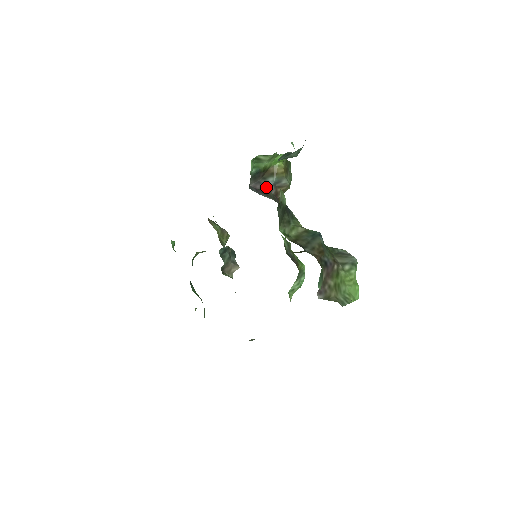
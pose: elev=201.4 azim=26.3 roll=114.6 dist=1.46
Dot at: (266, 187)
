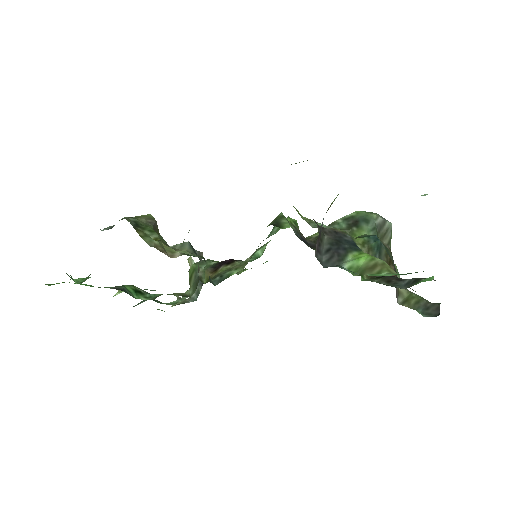
Dot at: (320, 233)
